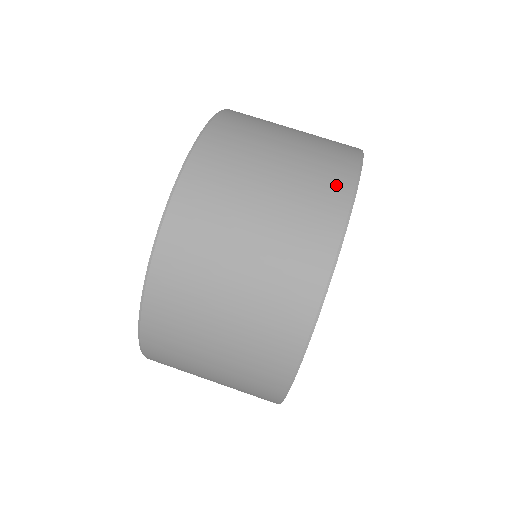
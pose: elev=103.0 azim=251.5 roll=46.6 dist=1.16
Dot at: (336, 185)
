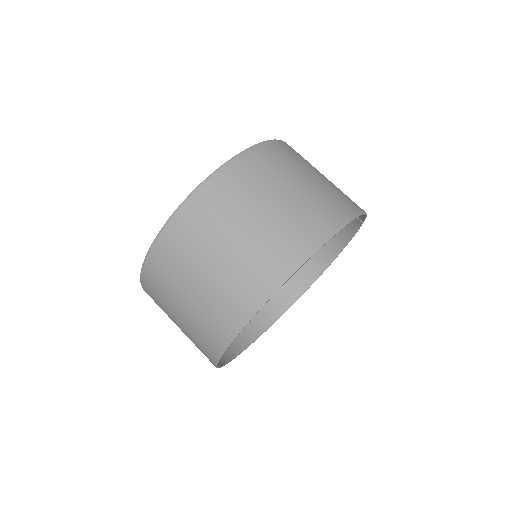
Dot at: (244, 301)
